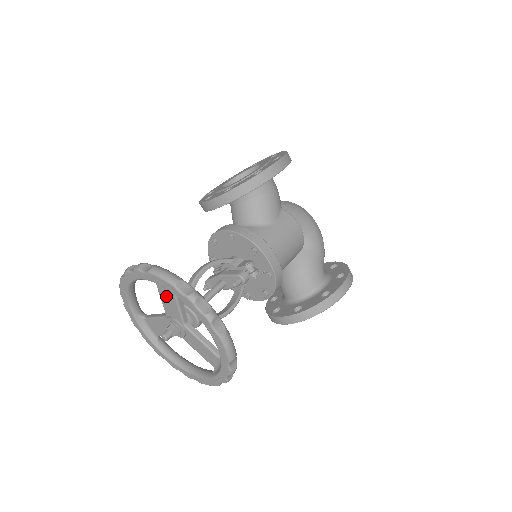
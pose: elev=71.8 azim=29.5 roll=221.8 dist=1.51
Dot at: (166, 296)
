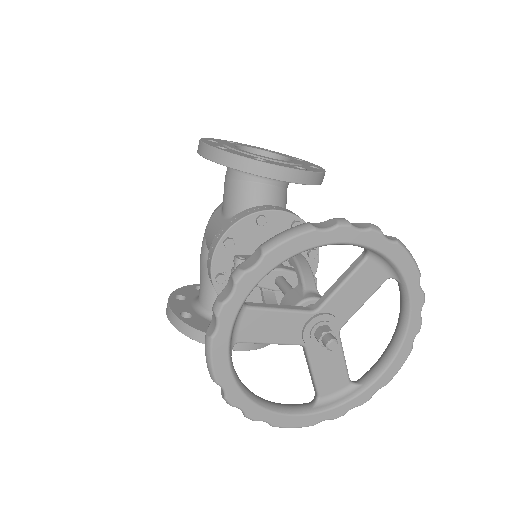
Dot at: (363, 282)
